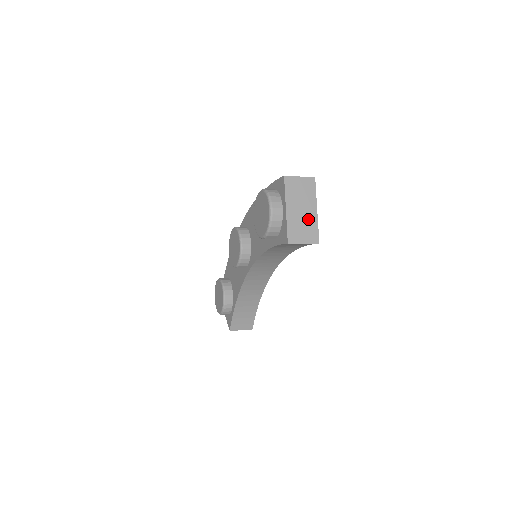
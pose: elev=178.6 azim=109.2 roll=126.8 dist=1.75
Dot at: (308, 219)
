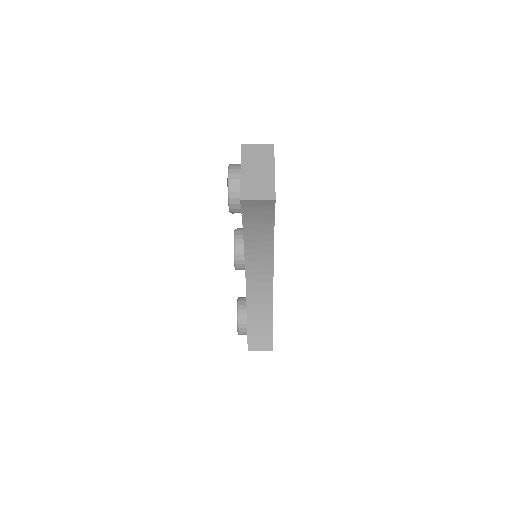
Dot at: (264, 179)
